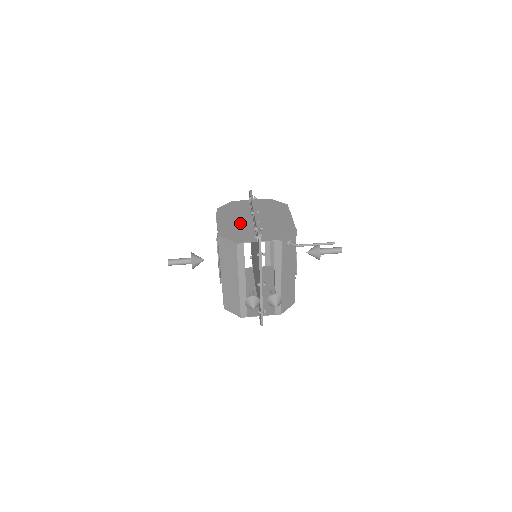
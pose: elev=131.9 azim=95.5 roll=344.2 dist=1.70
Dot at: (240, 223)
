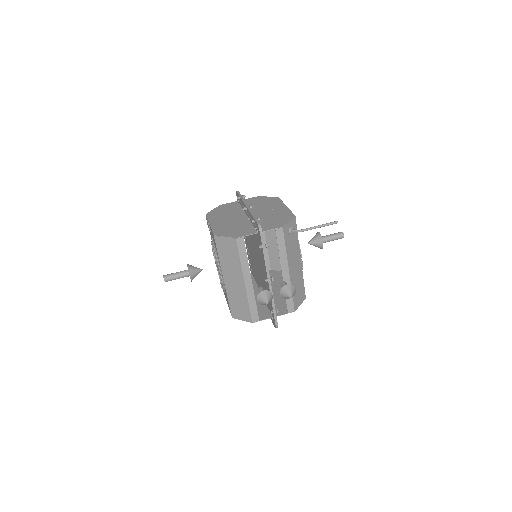
Dot at: (234, 221)
